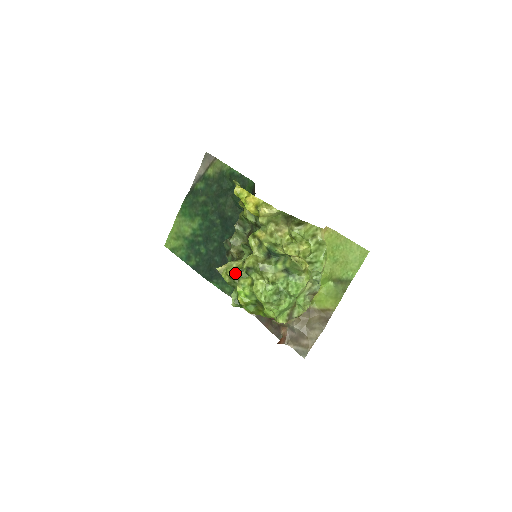
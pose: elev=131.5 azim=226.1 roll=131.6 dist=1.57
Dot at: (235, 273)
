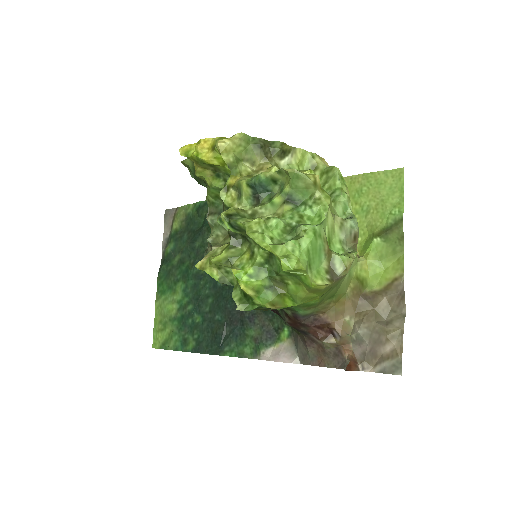
Dot at: (222, 255)
